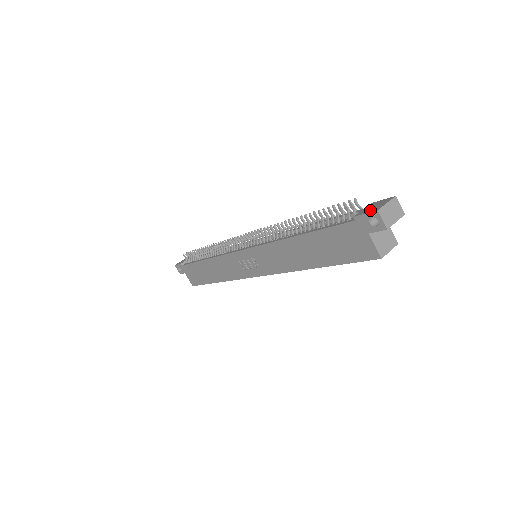
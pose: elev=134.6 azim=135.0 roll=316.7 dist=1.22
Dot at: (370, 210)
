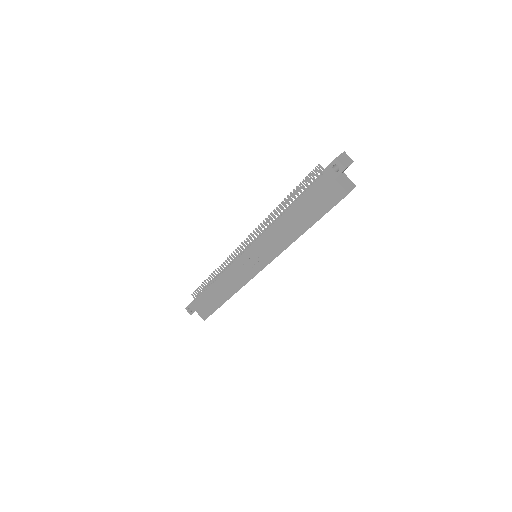
Dot at: (331, 162)
